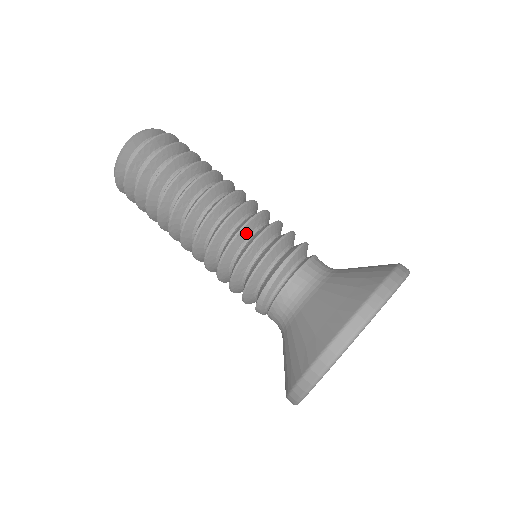
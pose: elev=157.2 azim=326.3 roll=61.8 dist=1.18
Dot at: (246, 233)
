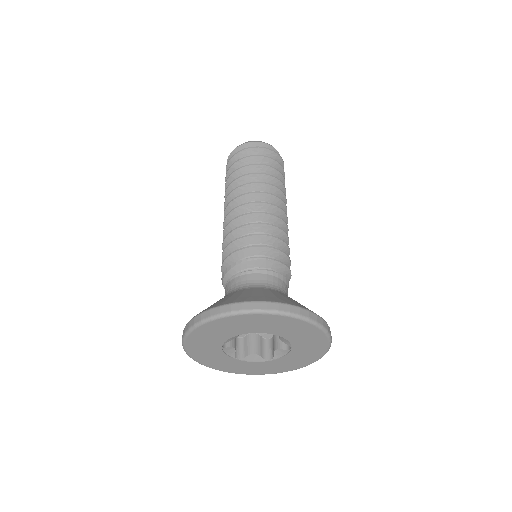
Dot at: (241, 233)
